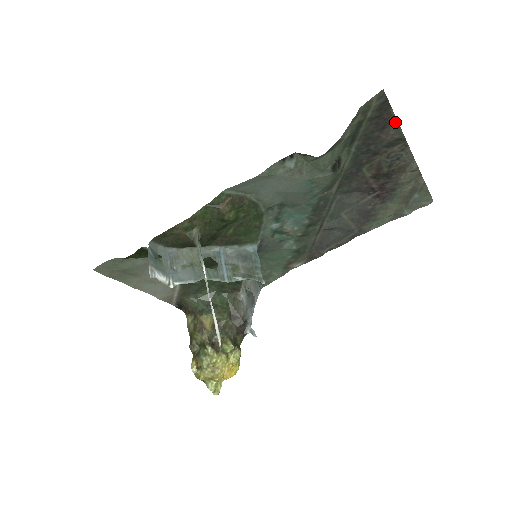
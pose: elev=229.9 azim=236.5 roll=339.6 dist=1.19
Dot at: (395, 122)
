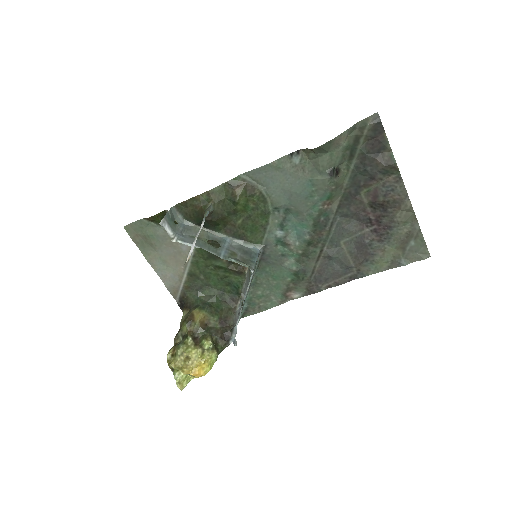
Dot at: (389, 148)
